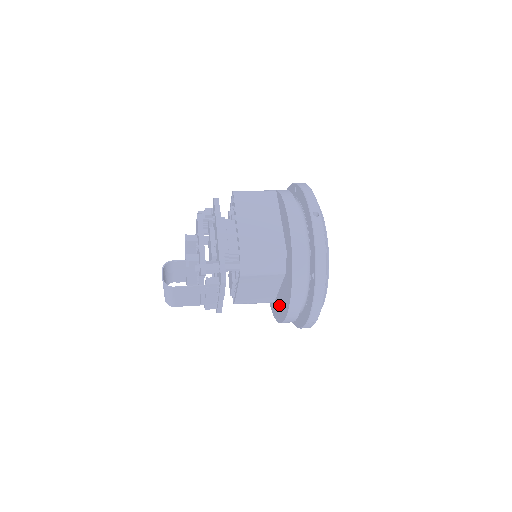
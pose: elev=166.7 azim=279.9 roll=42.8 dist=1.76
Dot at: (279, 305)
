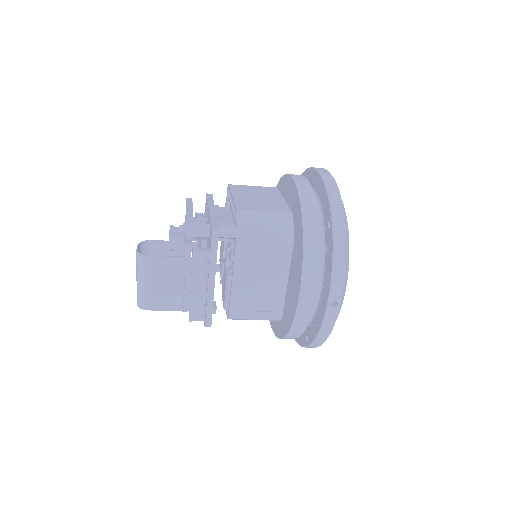
Dot at: (289, 302)
